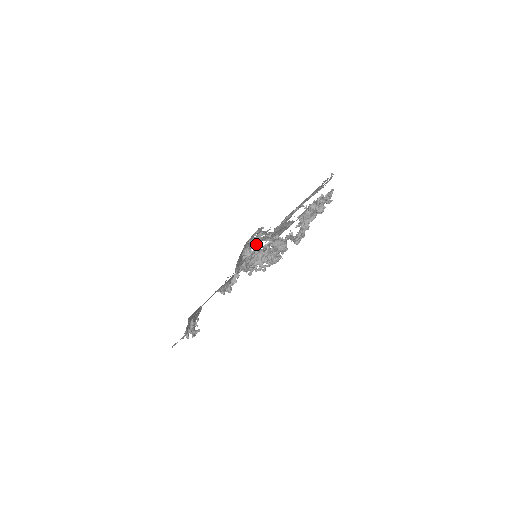
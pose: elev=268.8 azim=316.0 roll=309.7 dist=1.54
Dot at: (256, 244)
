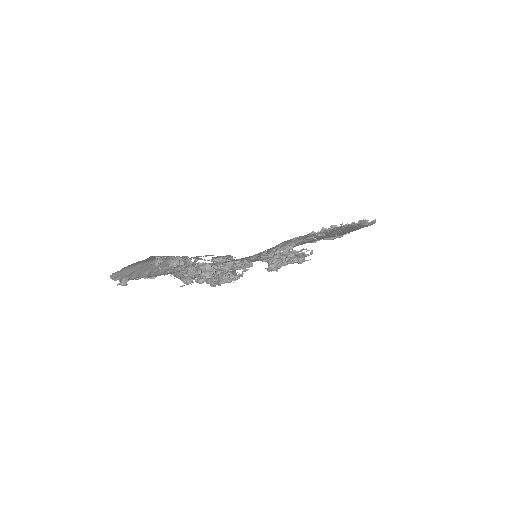
Dot at: (189, 259)
